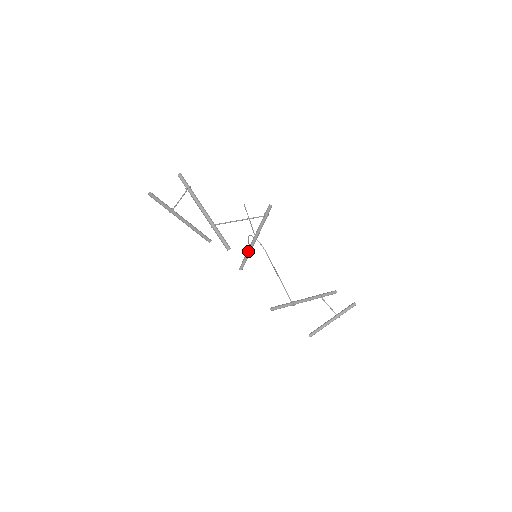
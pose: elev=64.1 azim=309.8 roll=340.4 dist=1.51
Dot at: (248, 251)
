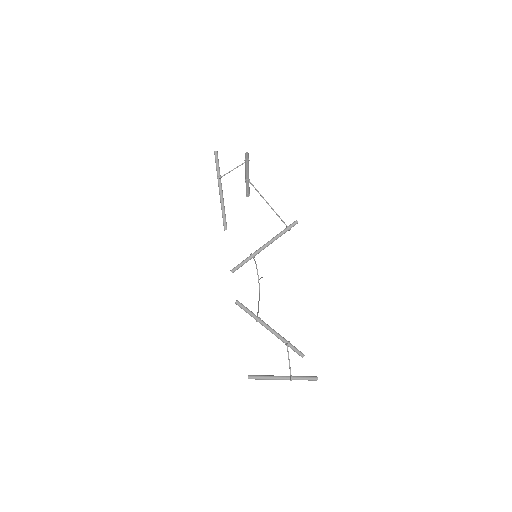
Dot at: (251, 254)
